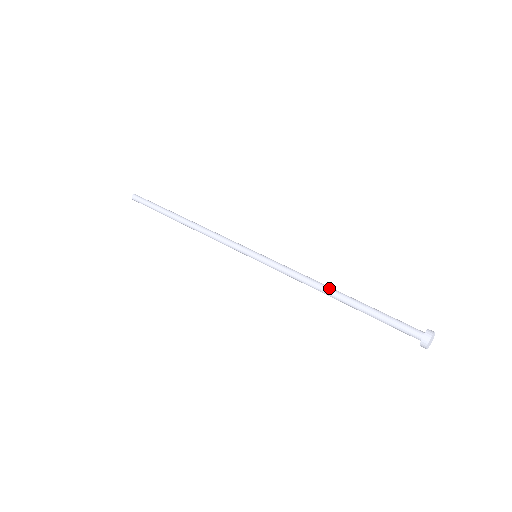
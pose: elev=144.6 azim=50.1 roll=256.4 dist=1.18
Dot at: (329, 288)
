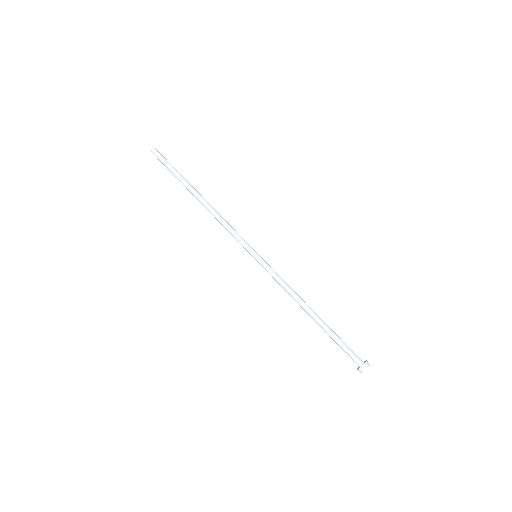
Dot at: occluded
